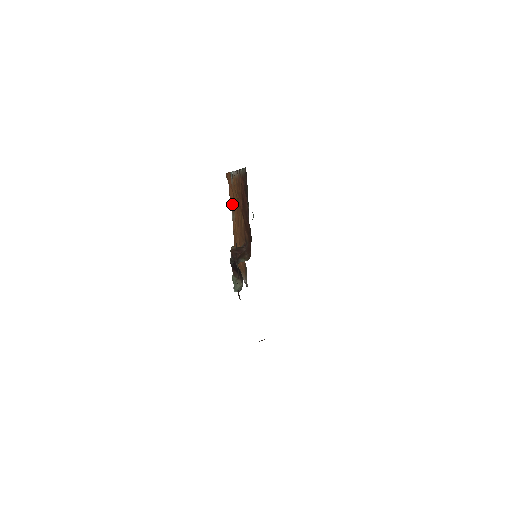
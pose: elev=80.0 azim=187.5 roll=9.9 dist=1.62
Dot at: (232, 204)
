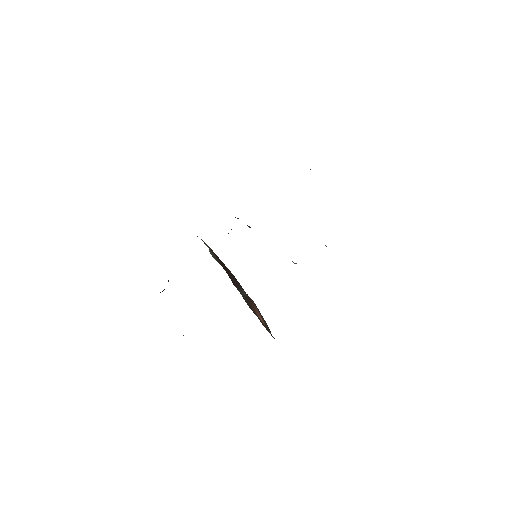
Dot at: occluded
